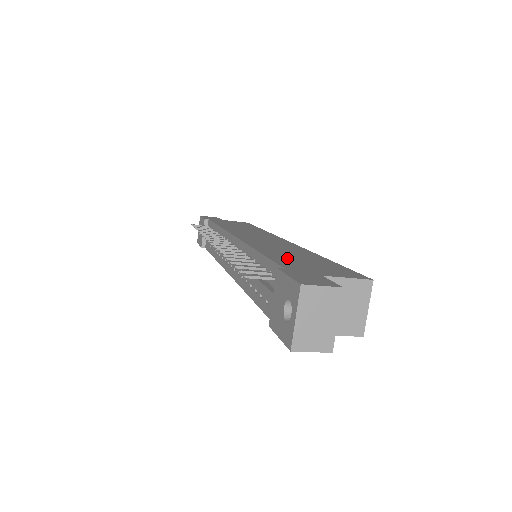
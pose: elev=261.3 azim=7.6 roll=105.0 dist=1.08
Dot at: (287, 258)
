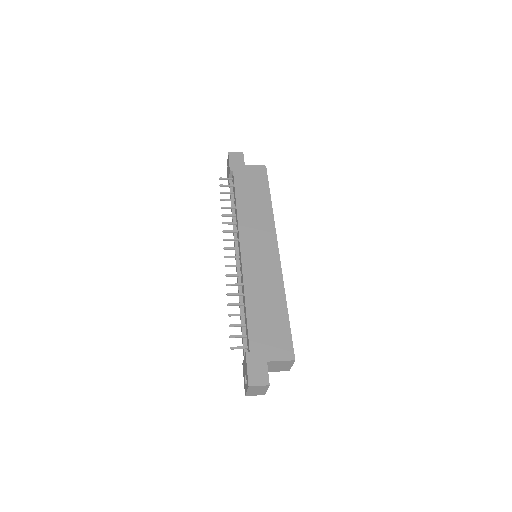
Dot at: (259, 320)
